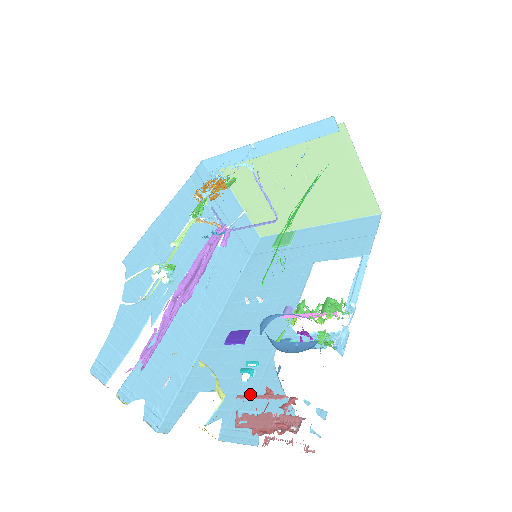
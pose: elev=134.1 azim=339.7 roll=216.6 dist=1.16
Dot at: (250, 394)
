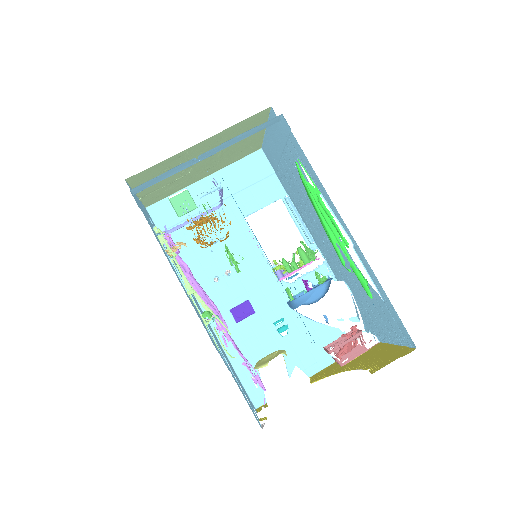
Dot at: (299, 340)
